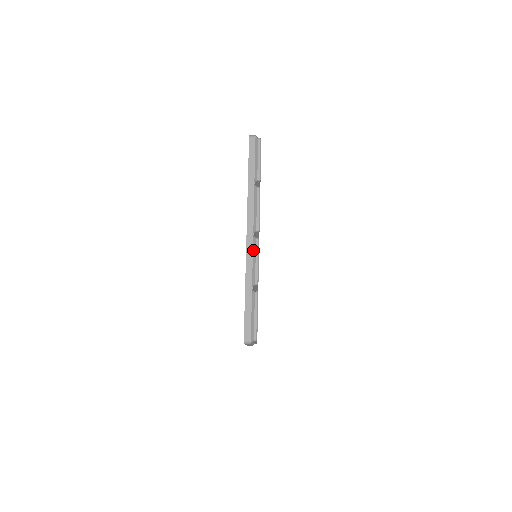
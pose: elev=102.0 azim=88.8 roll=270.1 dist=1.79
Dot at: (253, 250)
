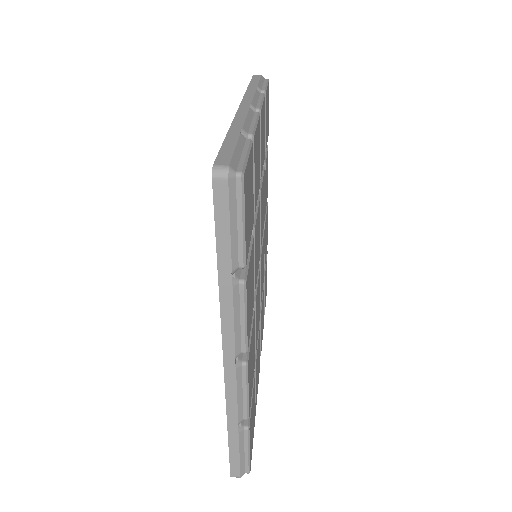
Dot at: (248, 113)
